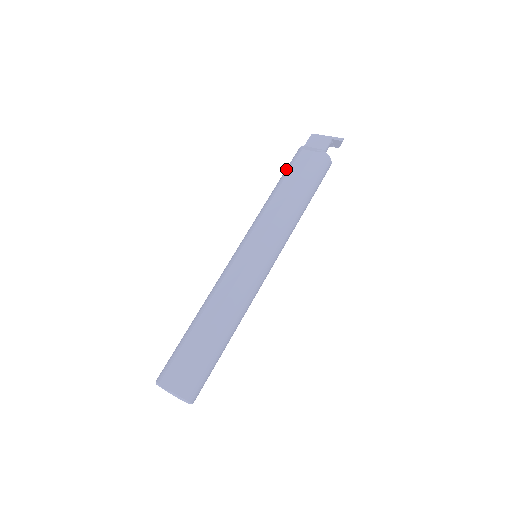
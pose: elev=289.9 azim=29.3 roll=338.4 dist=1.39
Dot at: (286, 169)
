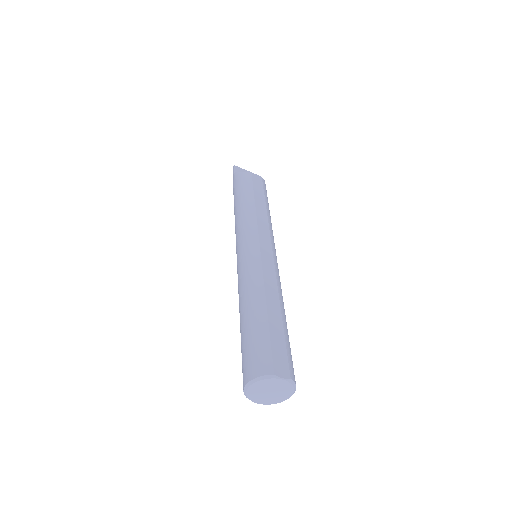
Dot at: (246, 185)
